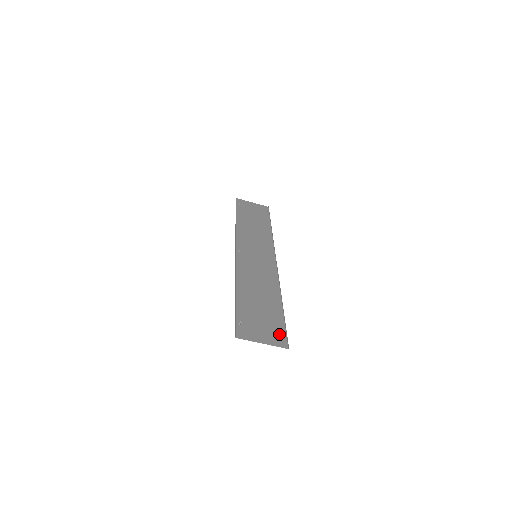
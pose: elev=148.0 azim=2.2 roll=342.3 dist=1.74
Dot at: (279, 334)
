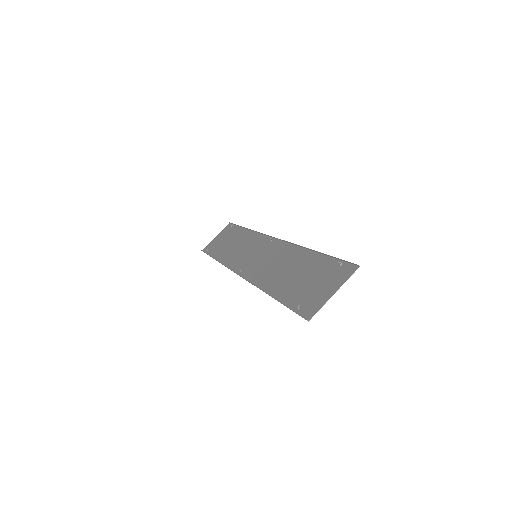
Dot at: (338, 269)
